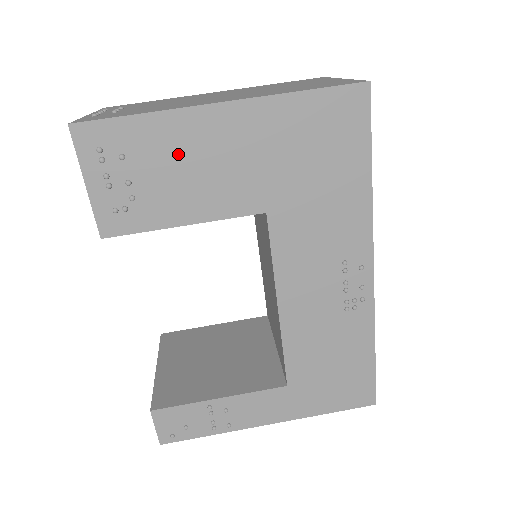
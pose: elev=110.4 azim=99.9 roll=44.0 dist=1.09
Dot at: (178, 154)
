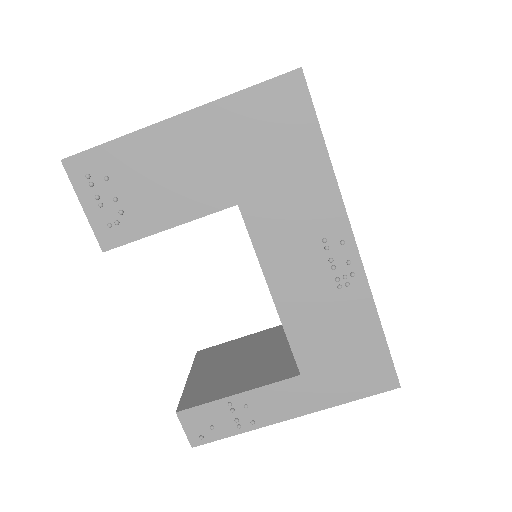
Dot at: (150, 167)
